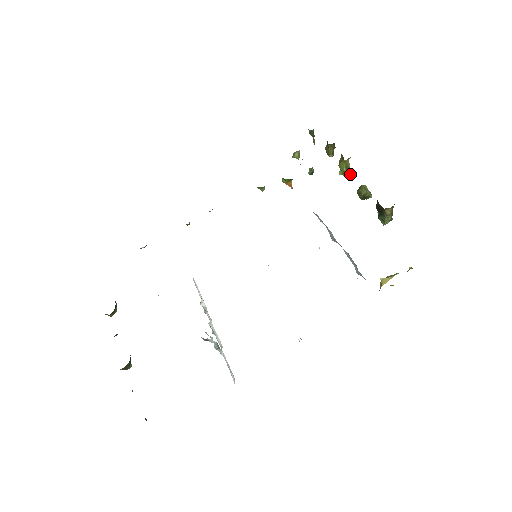
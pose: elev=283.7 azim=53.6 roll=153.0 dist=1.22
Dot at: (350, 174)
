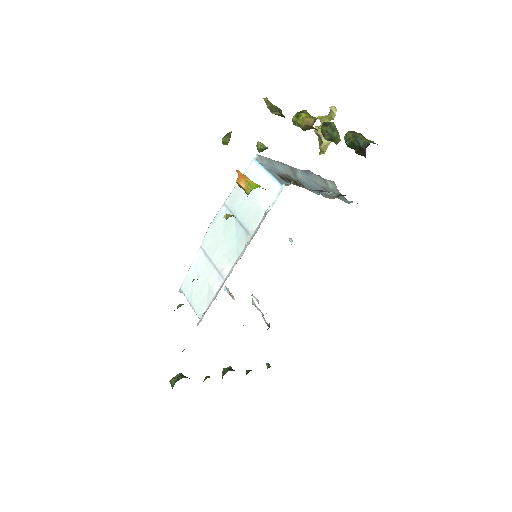
Dot at: occluded
